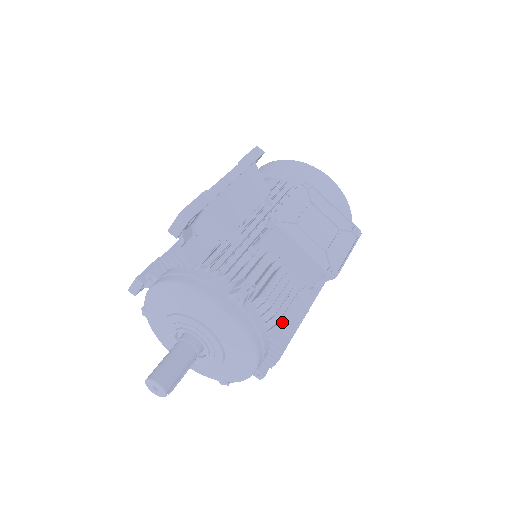
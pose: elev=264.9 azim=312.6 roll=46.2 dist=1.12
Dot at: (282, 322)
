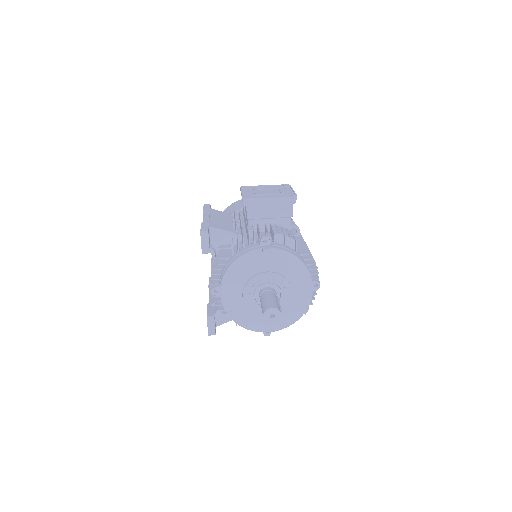
Dot at: (299, 248)
